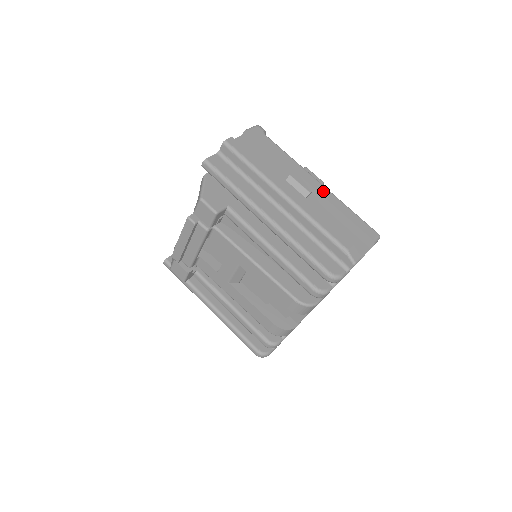
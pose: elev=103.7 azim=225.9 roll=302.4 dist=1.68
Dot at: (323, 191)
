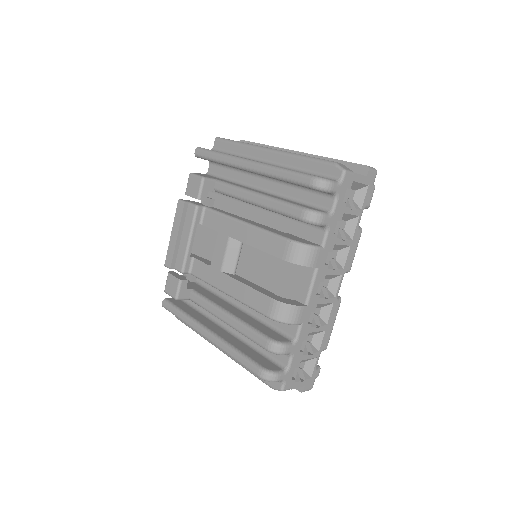
Dot at: occluded
